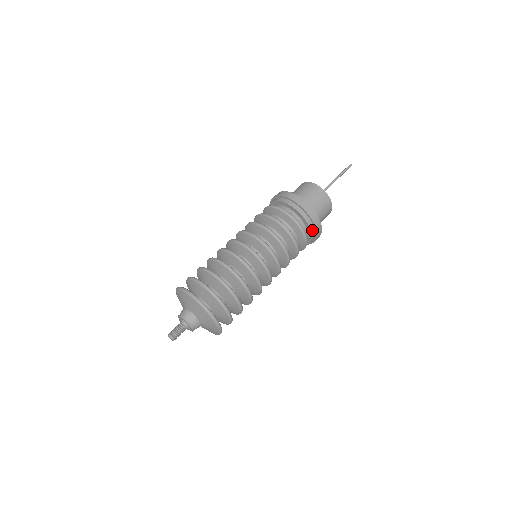
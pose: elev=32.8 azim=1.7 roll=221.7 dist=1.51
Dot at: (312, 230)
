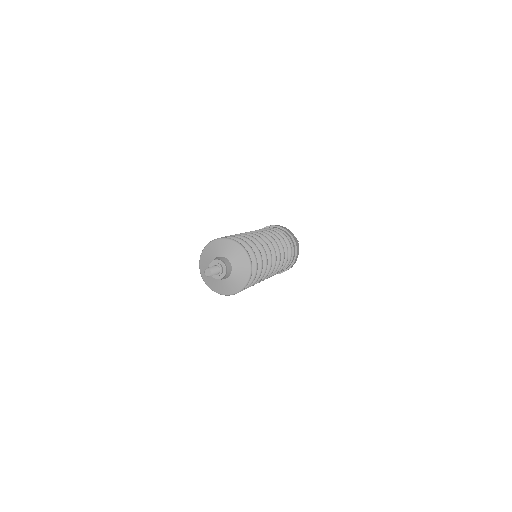
Dot at: (294, 252)
